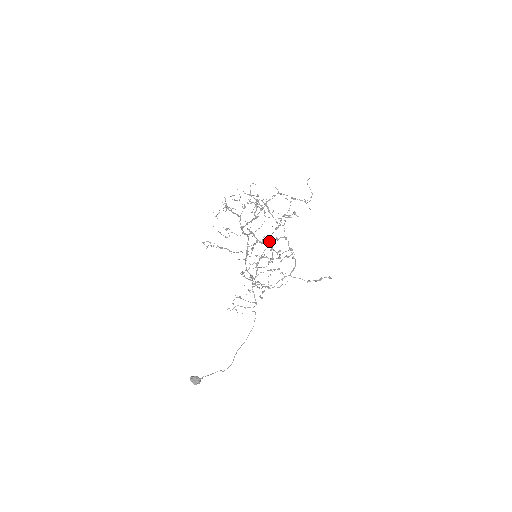
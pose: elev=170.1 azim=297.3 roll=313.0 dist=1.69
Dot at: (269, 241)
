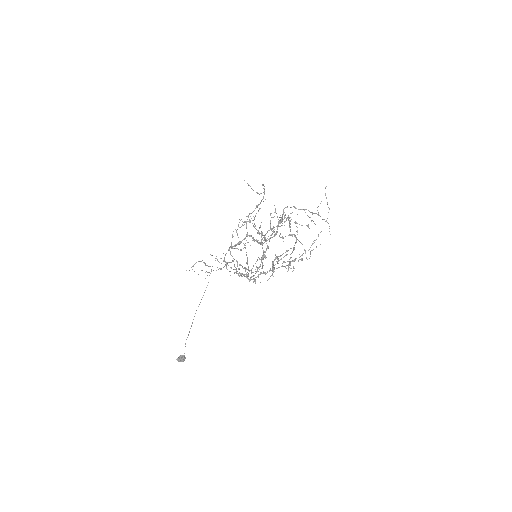
Dot at: occluded
